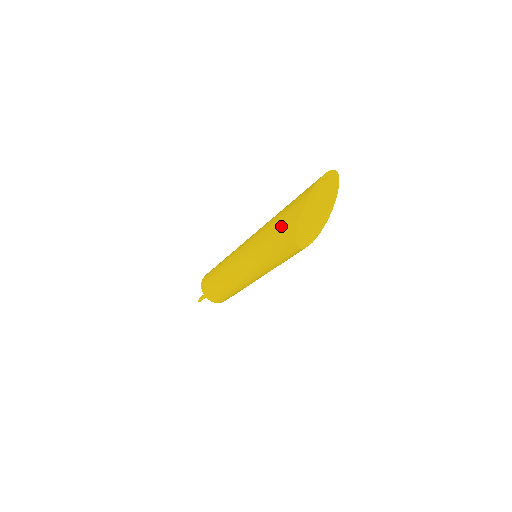
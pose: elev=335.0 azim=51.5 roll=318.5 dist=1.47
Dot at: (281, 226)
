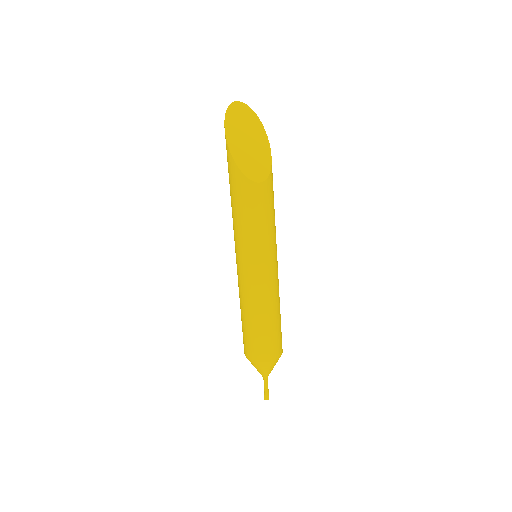
Dot at: (229, 174)
